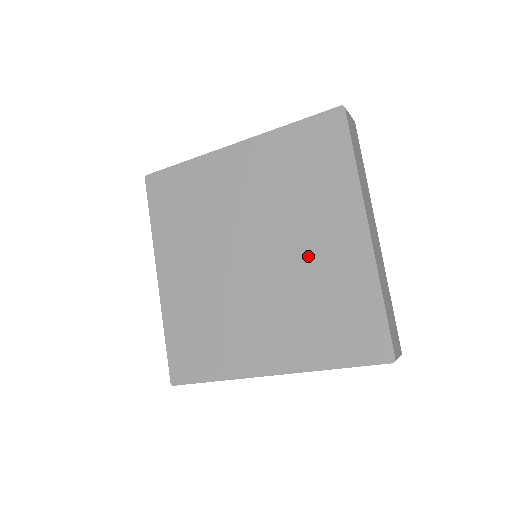
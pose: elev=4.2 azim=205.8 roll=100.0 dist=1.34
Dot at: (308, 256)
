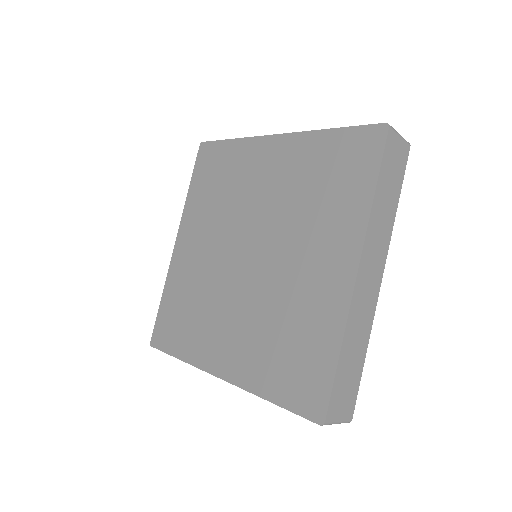
Dot at: (293, 276)
